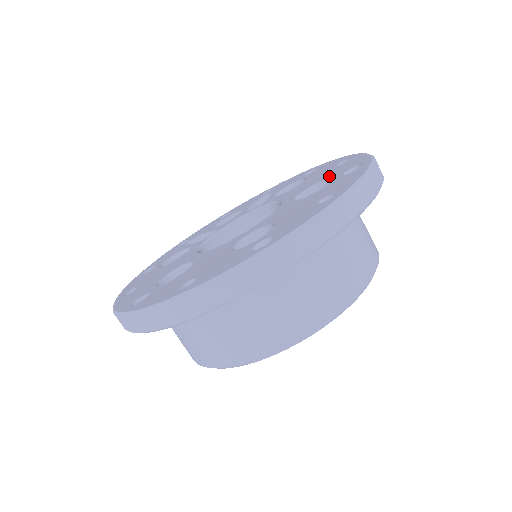
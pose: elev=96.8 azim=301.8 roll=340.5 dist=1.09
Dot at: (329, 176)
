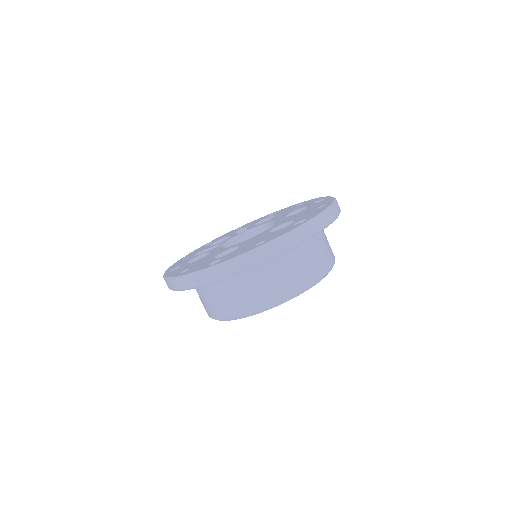
Dot at: (301, 207)
